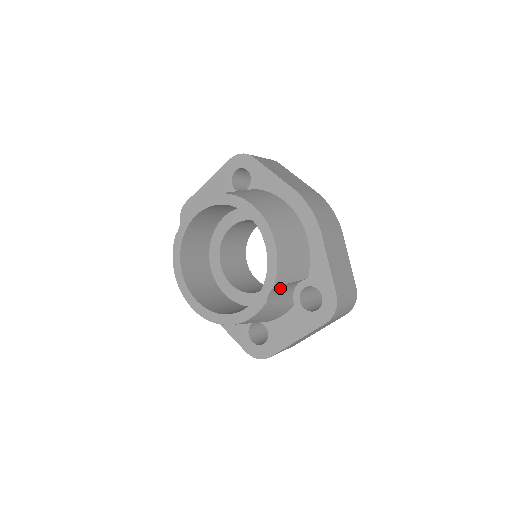
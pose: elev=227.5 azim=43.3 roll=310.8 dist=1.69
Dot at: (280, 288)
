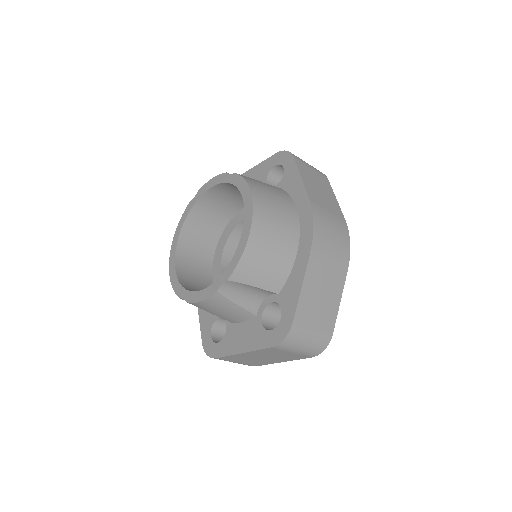
Dot at: (240, 286)
